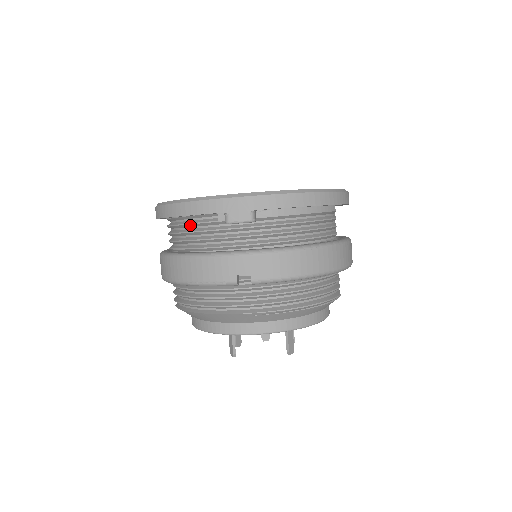
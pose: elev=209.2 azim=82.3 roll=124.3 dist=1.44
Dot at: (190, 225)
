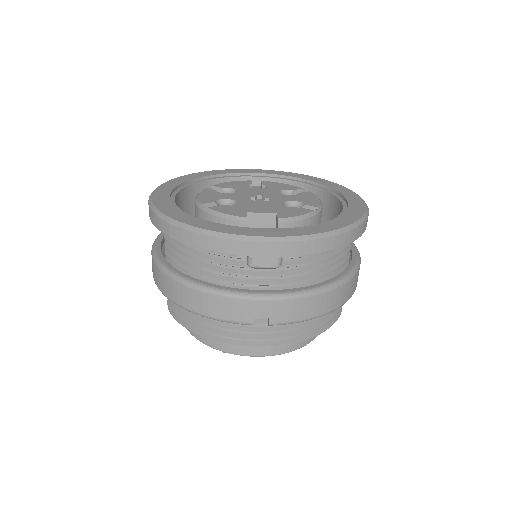
Dot at: (200, 251)
